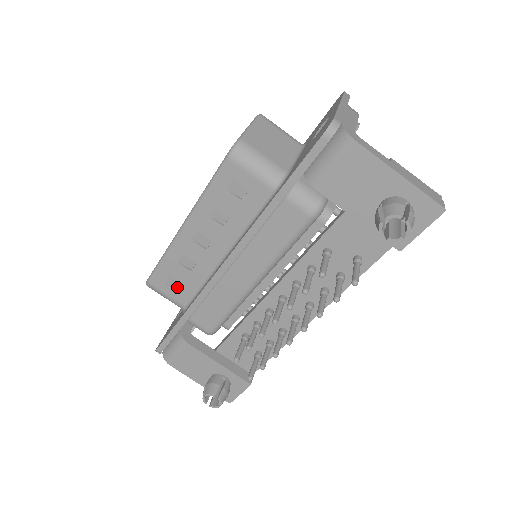
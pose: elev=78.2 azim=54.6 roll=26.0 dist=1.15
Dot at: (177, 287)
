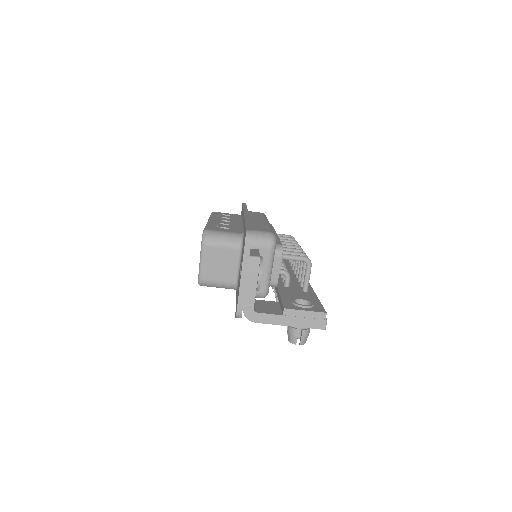
Dot at: occluded
